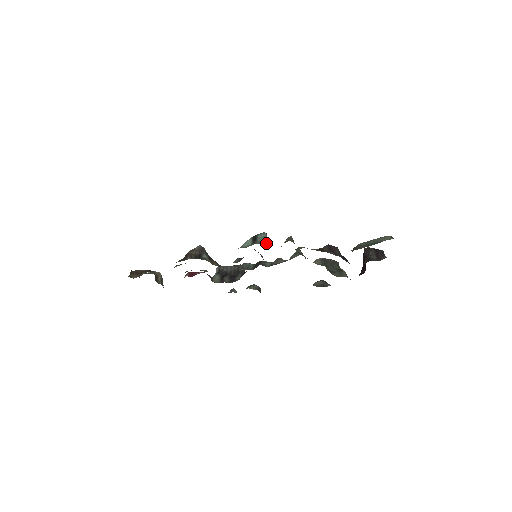
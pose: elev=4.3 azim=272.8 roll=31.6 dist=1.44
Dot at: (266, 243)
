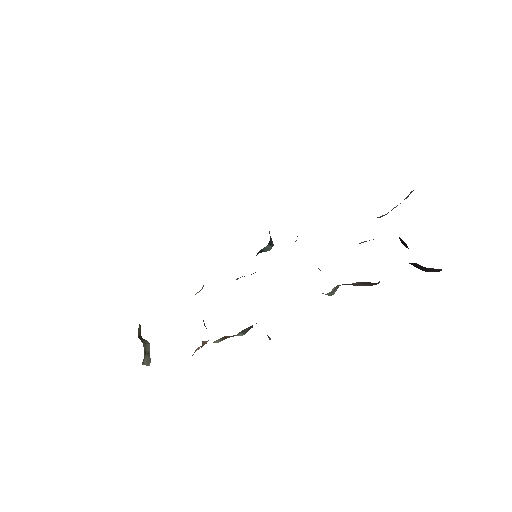
Dot at: occluded
